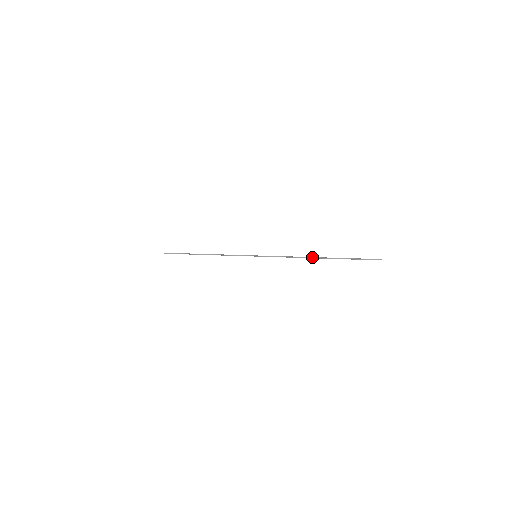
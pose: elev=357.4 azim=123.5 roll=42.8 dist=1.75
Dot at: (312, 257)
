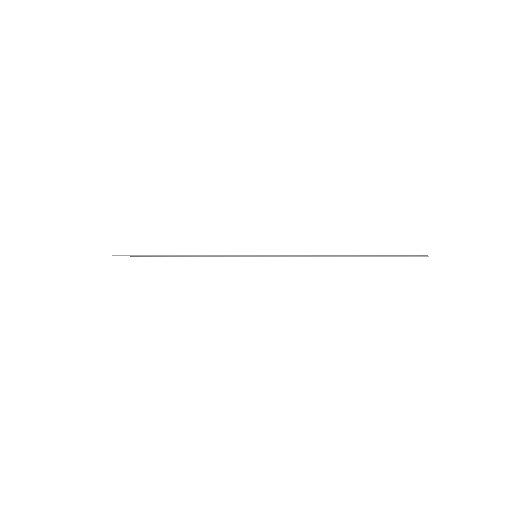
Dot at: (337, 255)
